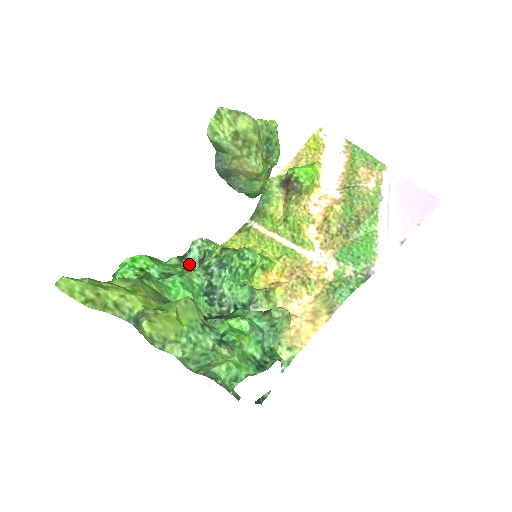
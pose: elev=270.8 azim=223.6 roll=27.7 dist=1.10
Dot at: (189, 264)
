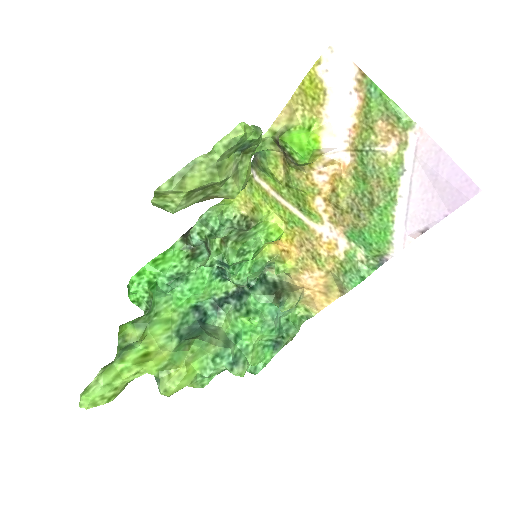
Dot at: (195, 246)
